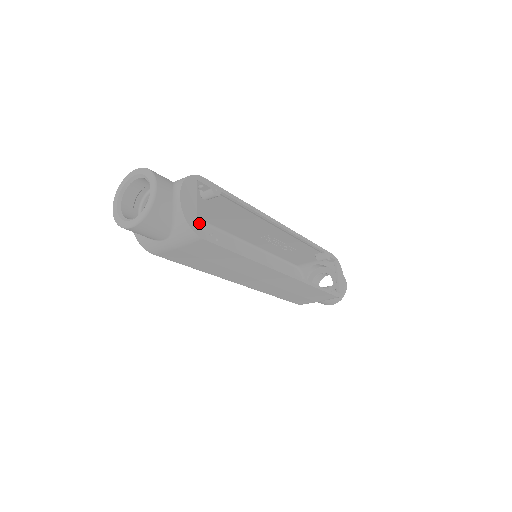
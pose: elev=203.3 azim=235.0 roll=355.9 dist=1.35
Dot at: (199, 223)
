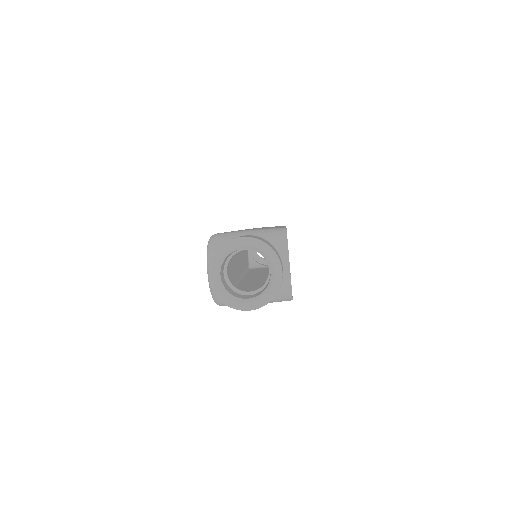
Dot at: occluded
